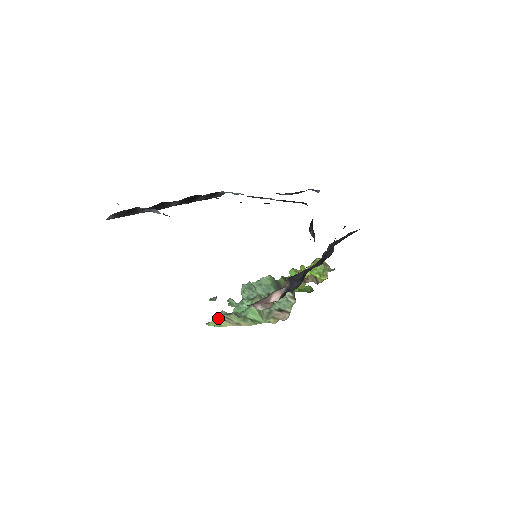
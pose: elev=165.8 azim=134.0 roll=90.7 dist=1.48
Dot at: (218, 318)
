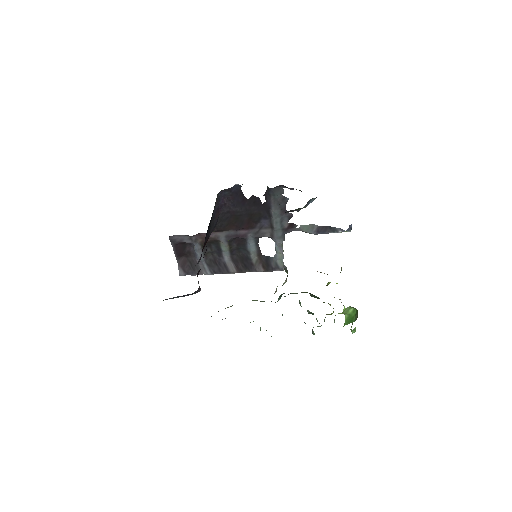
Dot at: occluded
